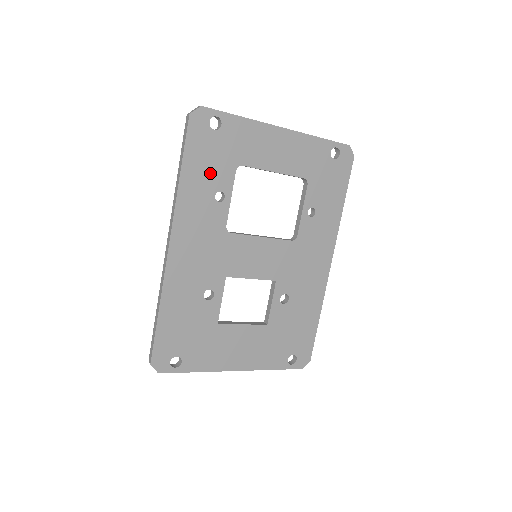
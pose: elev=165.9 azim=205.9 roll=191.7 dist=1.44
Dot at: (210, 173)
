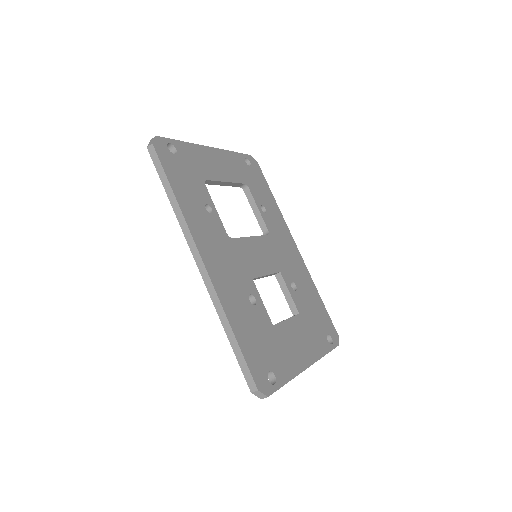
Dot at: (192, 190)
